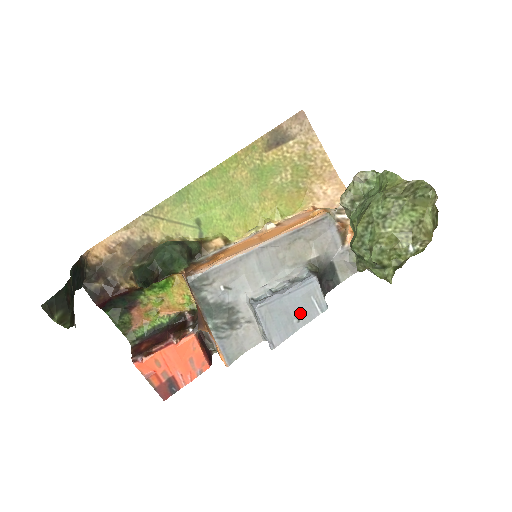
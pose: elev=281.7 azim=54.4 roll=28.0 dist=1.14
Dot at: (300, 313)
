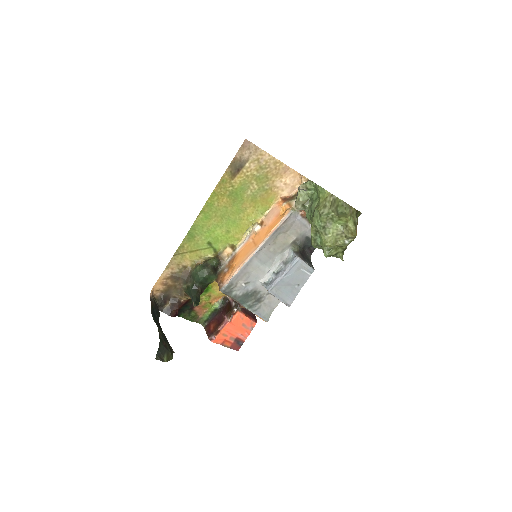
Dot at: (298, 281)
